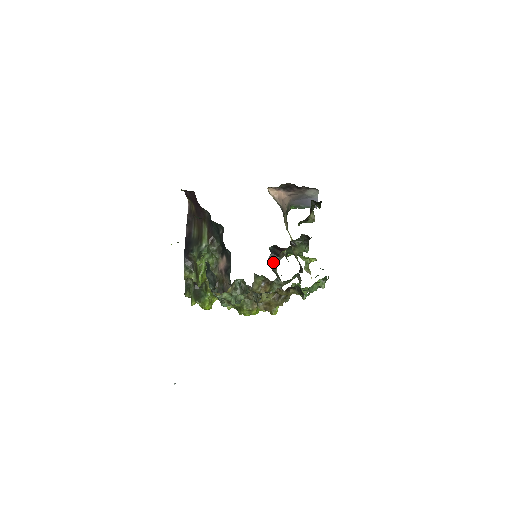
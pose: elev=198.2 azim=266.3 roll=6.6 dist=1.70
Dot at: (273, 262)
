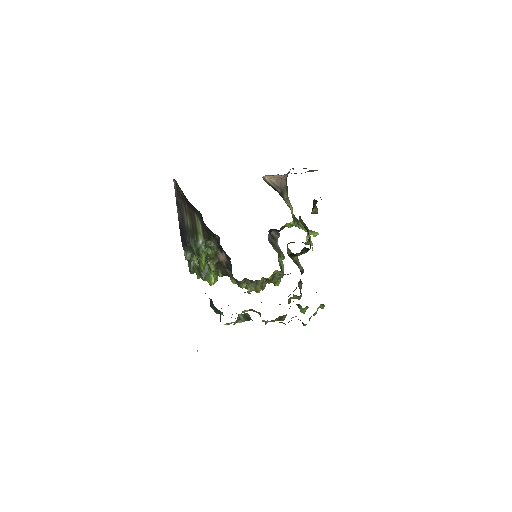
Dot at: (273, 236)
